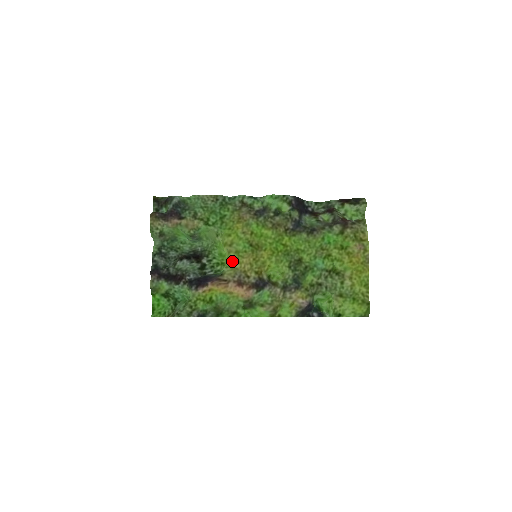
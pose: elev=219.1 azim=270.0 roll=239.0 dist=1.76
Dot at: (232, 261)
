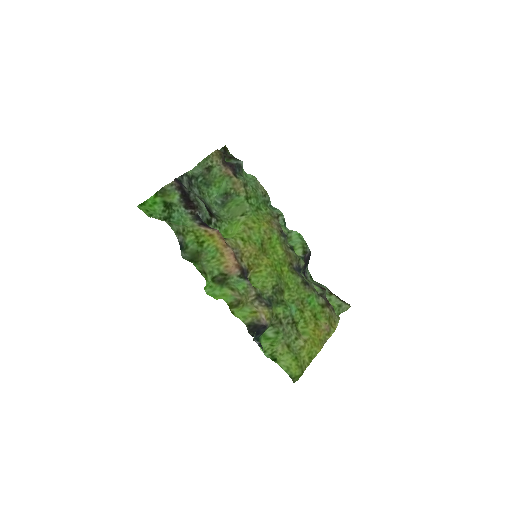
Dot at: (241, 238)
